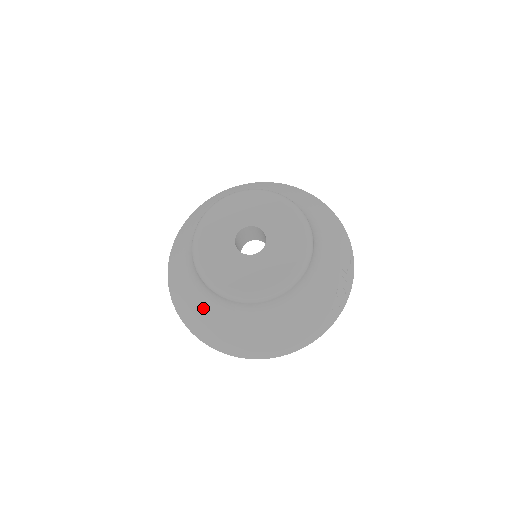
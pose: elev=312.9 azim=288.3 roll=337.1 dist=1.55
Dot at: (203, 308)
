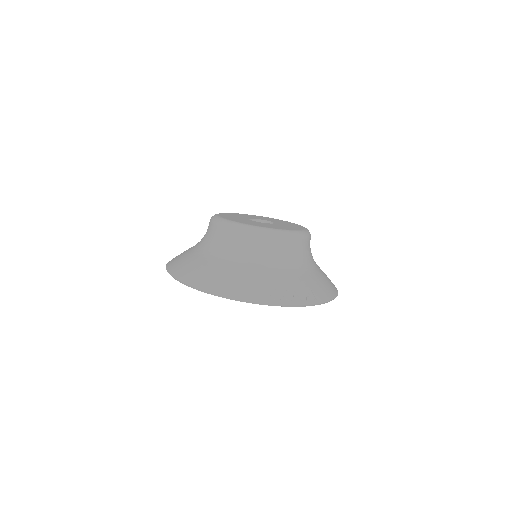
Dot at: (192, 247)
